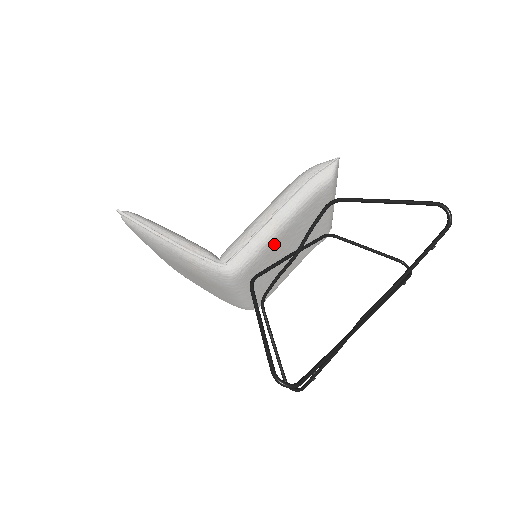
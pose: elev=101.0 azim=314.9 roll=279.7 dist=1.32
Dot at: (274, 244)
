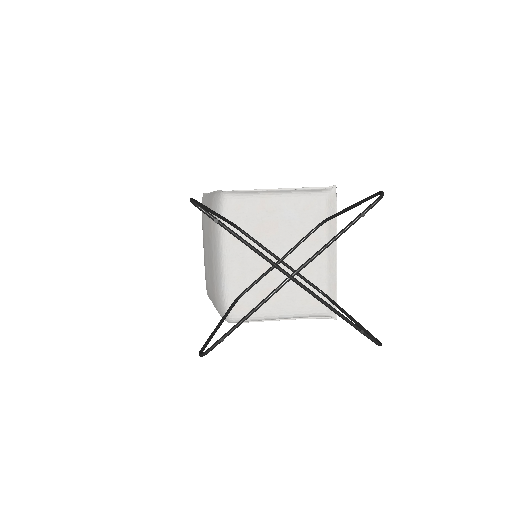
Dot at: (264, 209)
